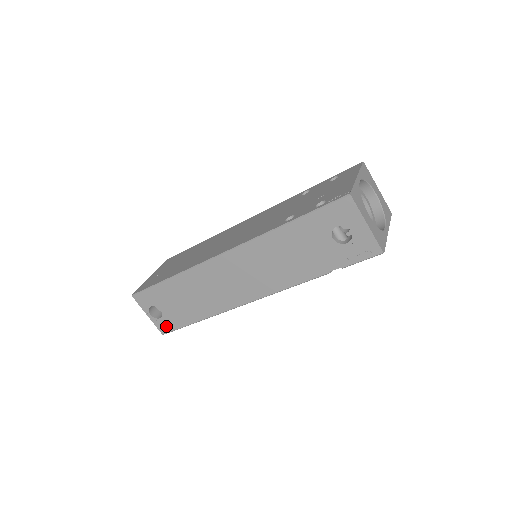
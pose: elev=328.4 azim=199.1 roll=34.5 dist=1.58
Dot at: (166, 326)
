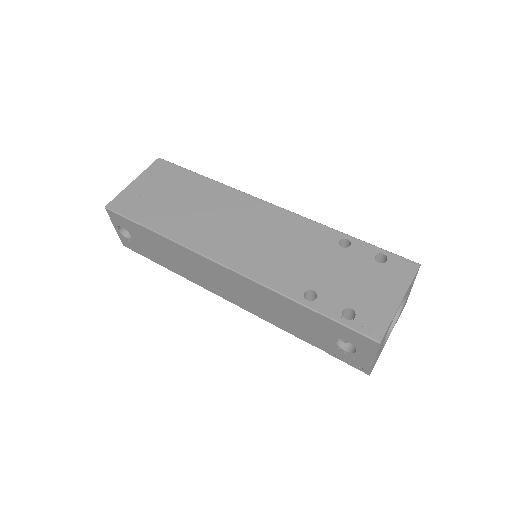
Dot at: (131, 246)
